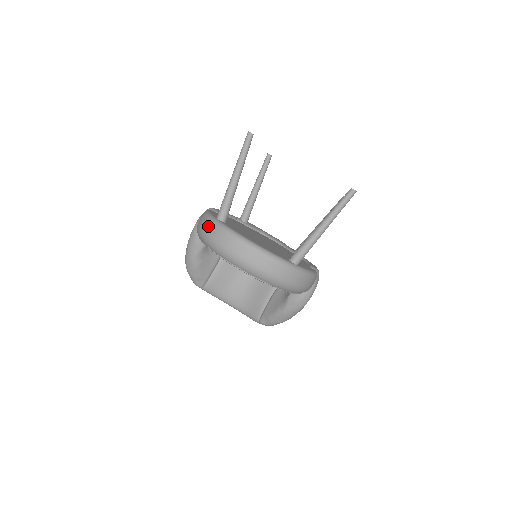
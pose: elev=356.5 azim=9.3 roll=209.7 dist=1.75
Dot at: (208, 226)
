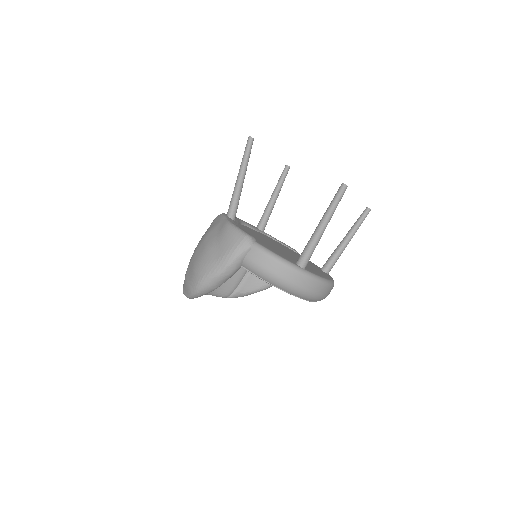
Dot at: (299, 279)
